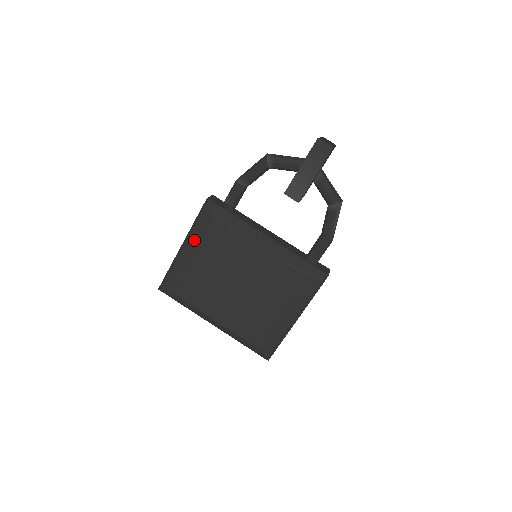
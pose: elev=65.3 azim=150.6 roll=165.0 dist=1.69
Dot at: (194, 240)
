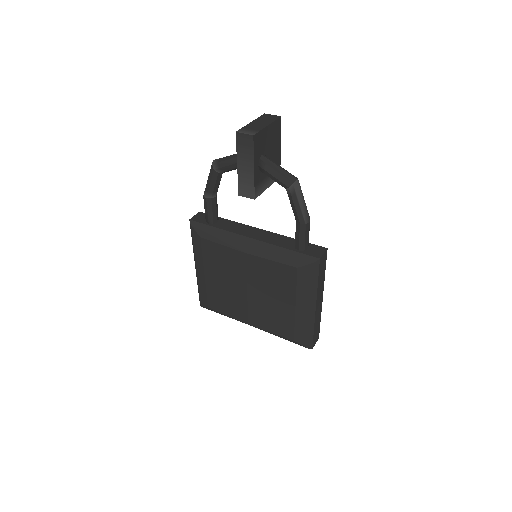
Dot at: (198, 260)
